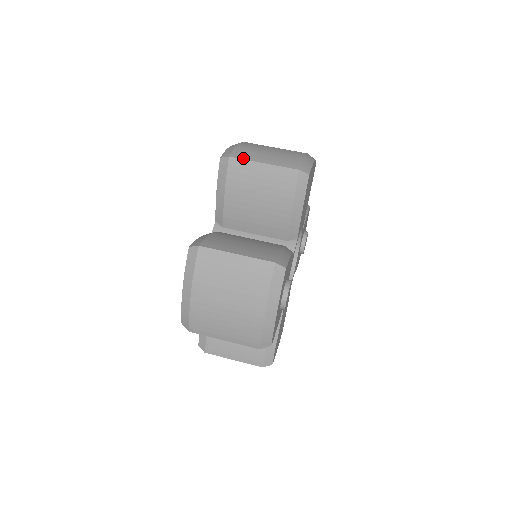
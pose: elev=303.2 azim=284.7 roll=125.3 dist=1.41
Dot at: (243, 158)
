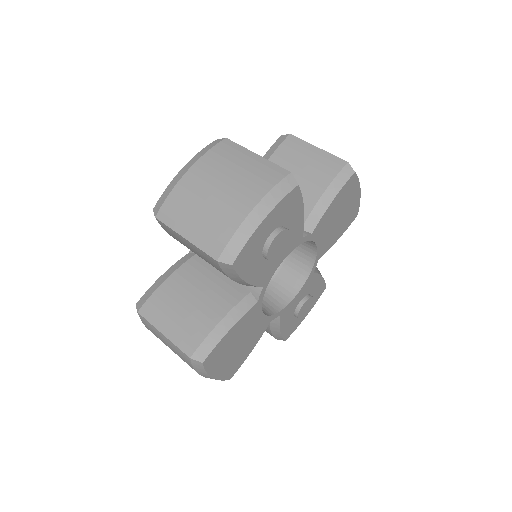
Dot at: occluded
